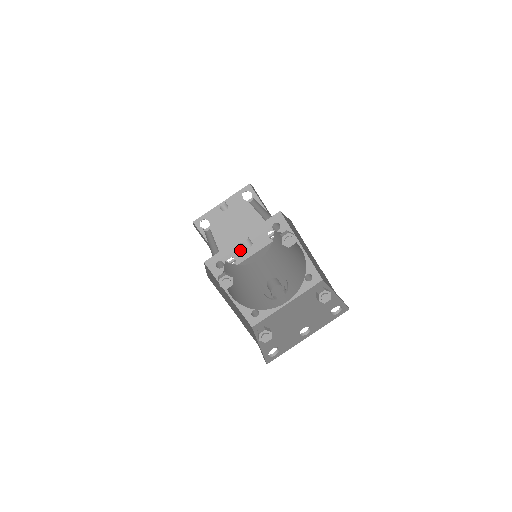
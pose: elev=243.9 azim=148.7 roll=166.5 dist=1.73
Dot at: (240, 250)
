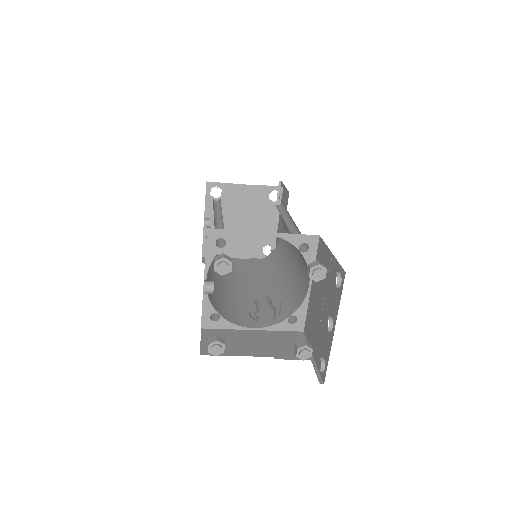
Dot at: (263, 235)
